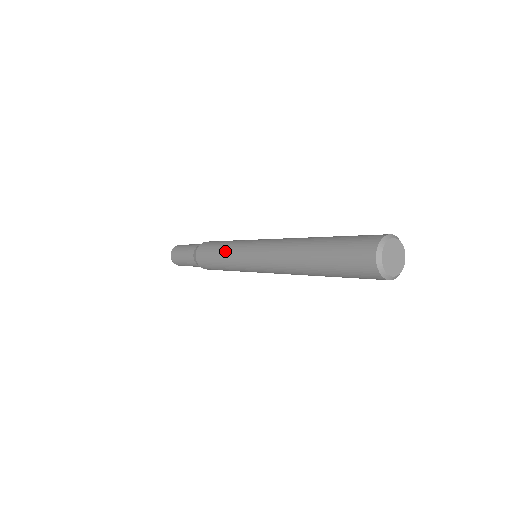
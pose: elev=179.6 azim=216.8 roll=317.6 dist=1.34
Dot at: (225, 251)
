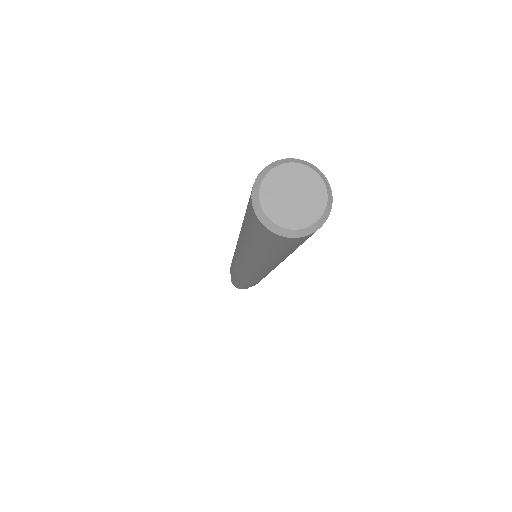
Dot at: occluded
